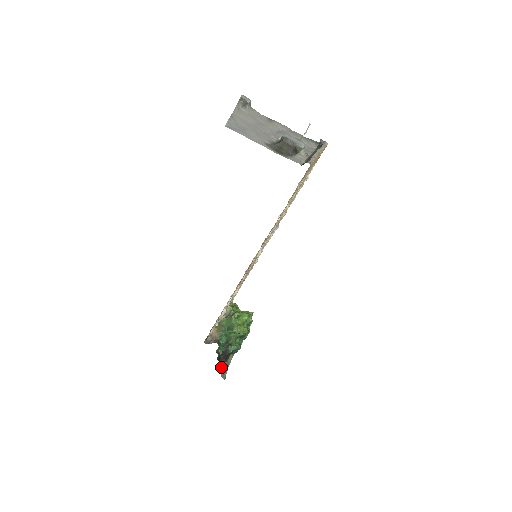
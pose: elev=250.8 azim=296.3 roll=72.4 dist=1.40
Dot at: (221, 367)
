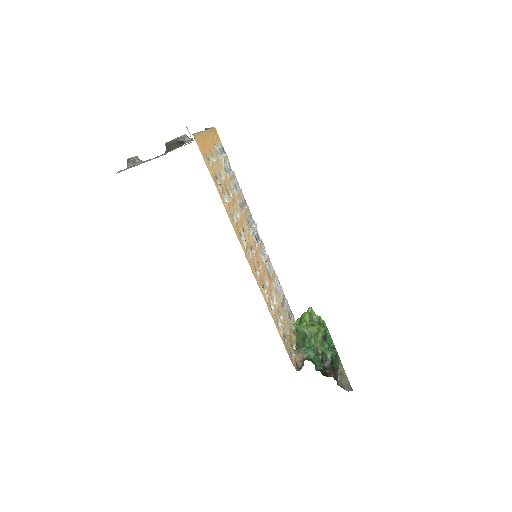
Dot at: occluded
